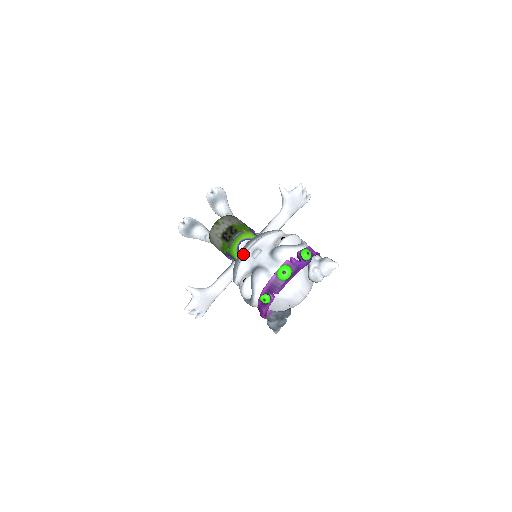
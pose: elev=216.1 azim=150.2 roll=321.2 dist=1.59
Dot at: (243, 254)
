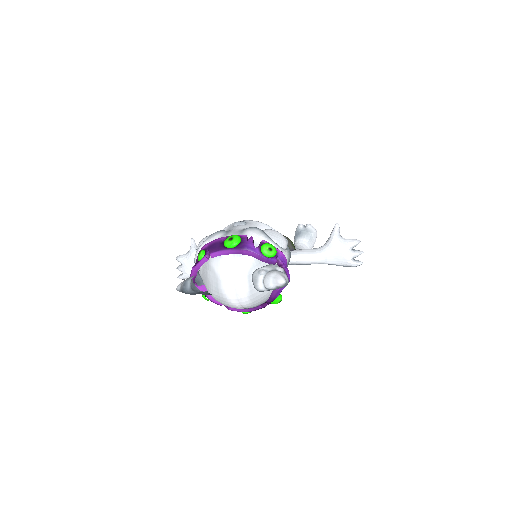
Dot at: occluded
